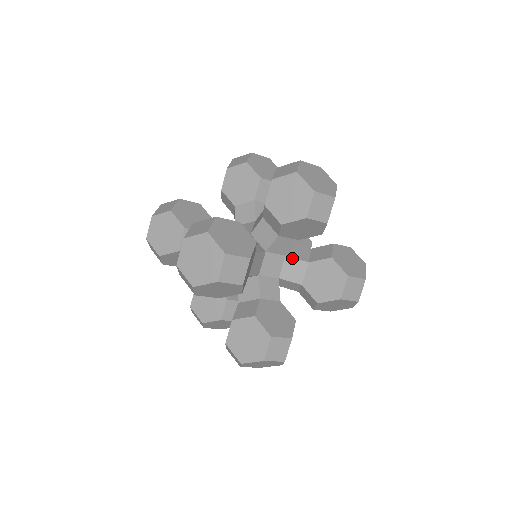
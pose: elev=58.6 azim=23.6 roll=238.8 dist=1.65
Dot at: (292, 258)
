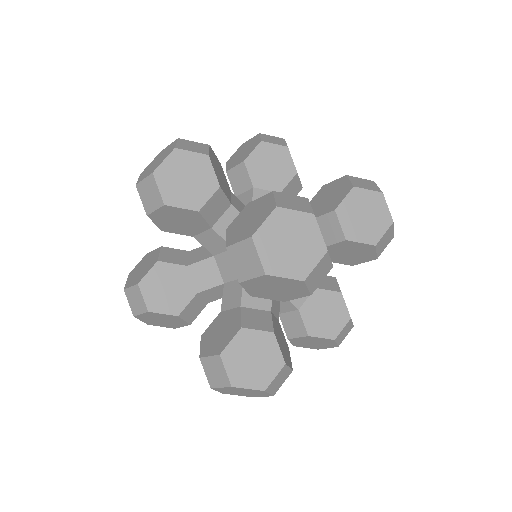
Dot at: occluded
